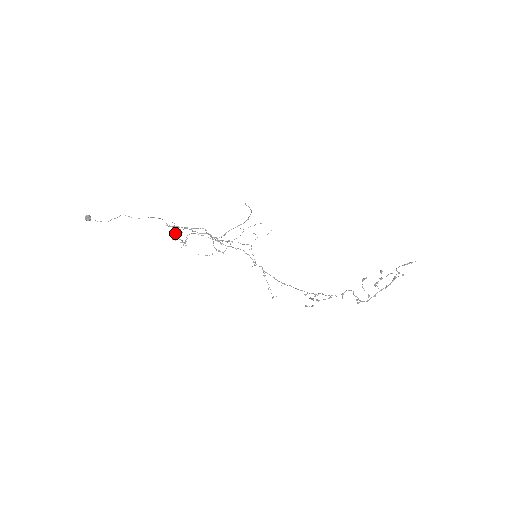
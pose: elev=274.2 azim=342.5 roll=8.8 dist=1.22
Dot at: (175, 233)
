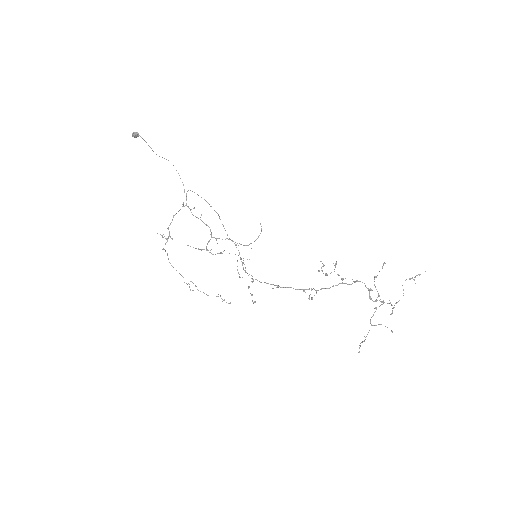
Dot at: occluded
